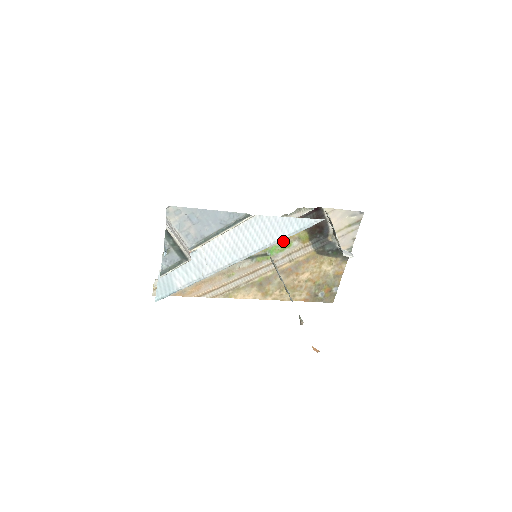
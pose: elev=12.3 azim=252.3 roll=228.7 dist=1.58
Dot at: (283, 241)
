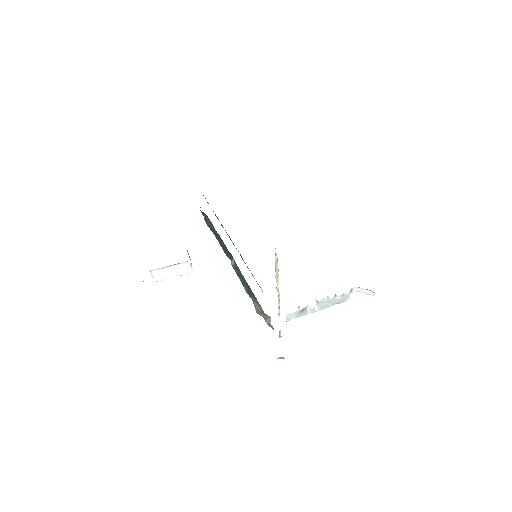
Dot at: occluded
